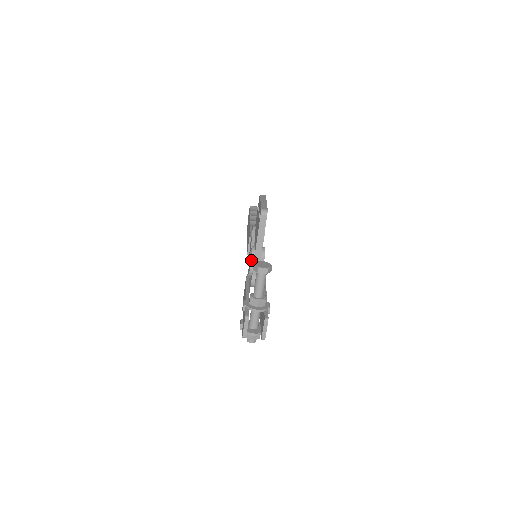
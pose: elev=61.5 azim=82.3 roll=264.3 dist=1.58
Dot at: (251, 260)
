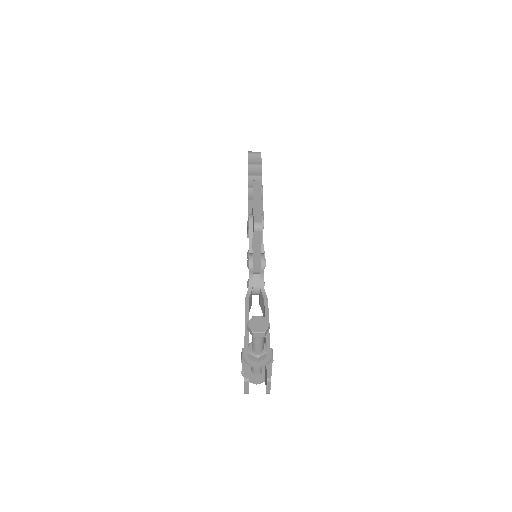
Dot at: (249, 274)
